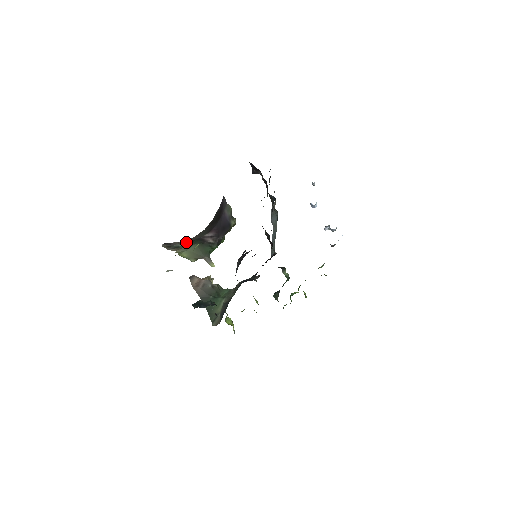
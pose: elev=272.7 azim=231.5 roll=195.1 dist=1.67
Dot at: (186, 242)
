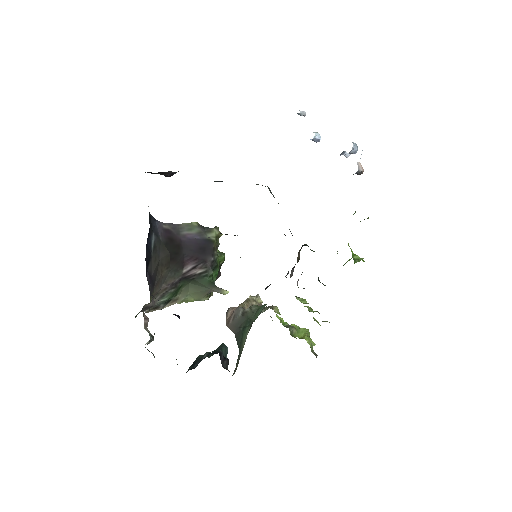
Dot at: (166, 293)
